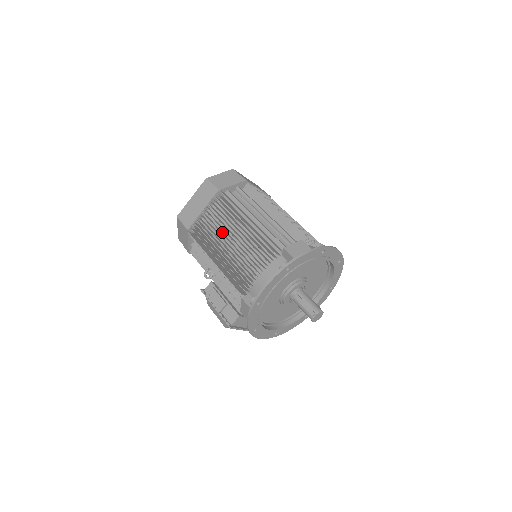
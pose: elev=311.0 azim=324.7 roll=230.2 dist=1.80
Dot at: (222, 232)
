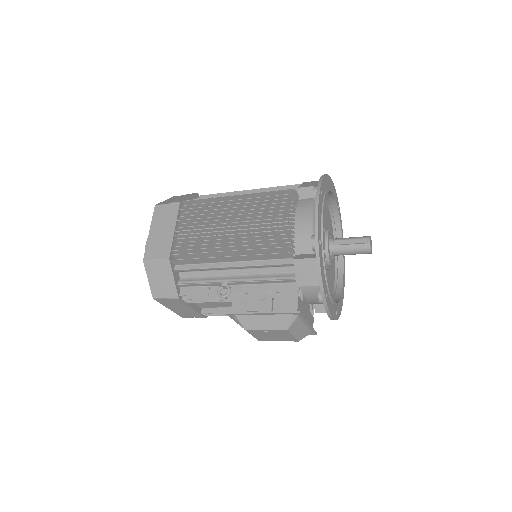
Dot at: (214, 230)
